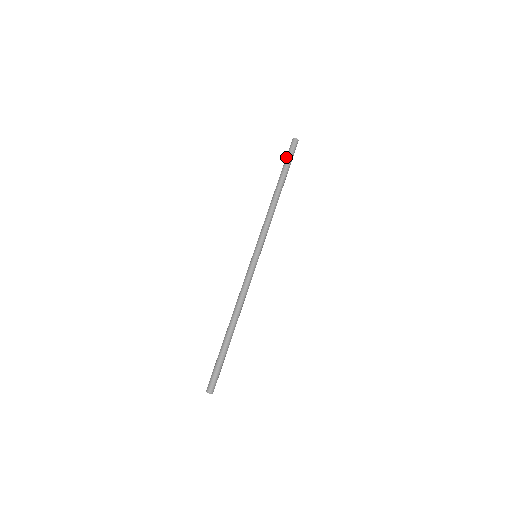
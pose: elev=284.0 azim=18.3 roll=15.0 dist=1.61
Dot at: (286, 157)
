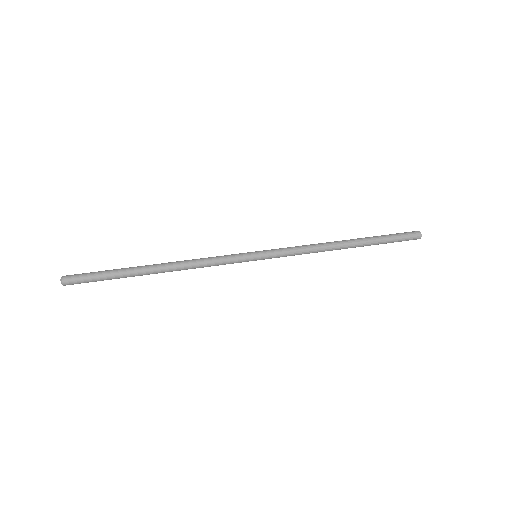
Dot at: occluded
